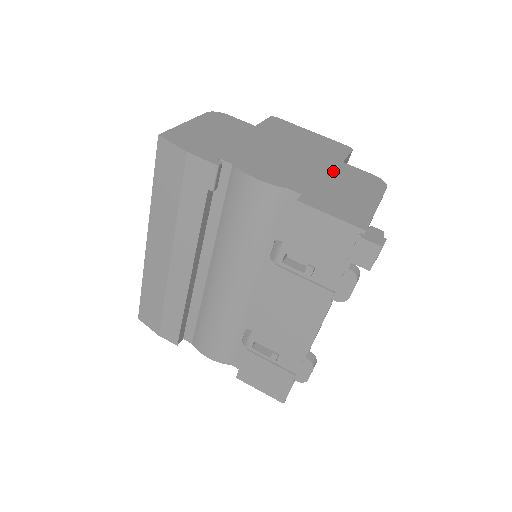
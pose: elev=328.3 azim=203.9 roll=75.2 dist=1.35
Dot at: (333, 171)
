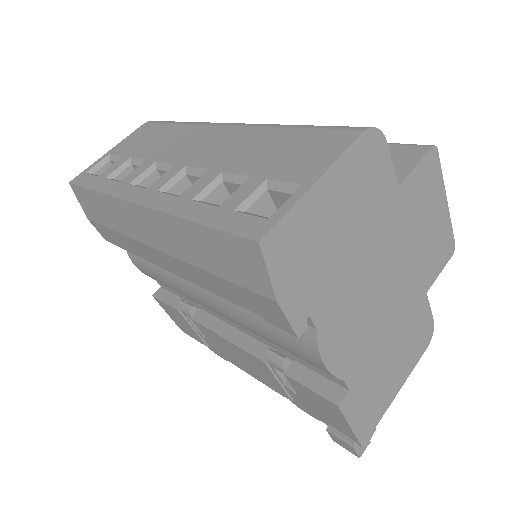
Dot at: (406, 321)
